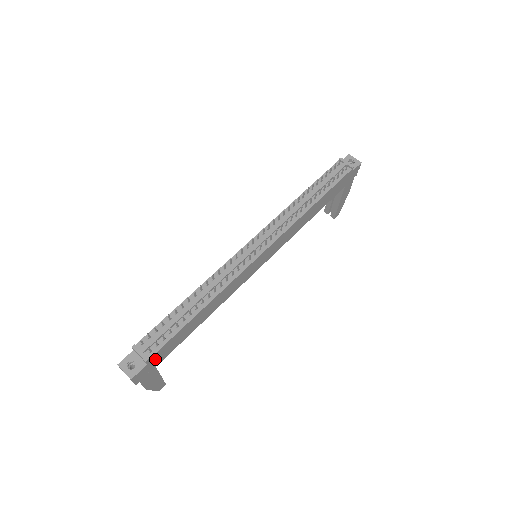
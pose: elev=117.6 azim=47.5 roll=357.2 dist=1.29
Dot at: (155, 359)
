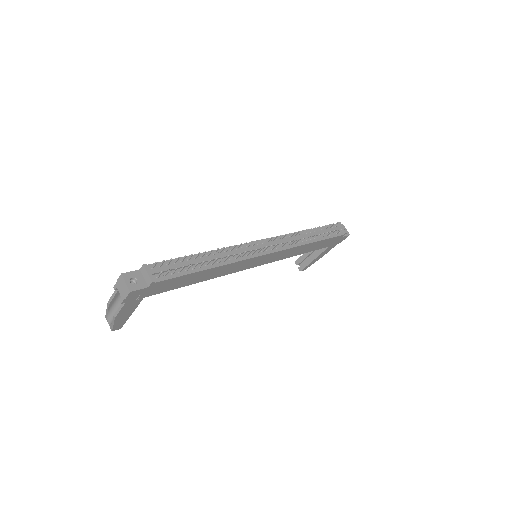
Dot at: (154, 288)
